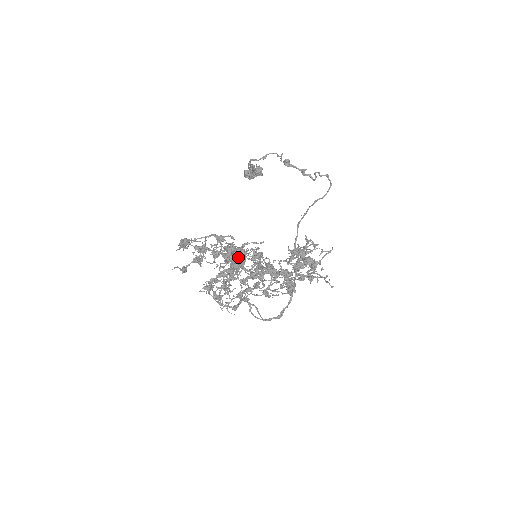
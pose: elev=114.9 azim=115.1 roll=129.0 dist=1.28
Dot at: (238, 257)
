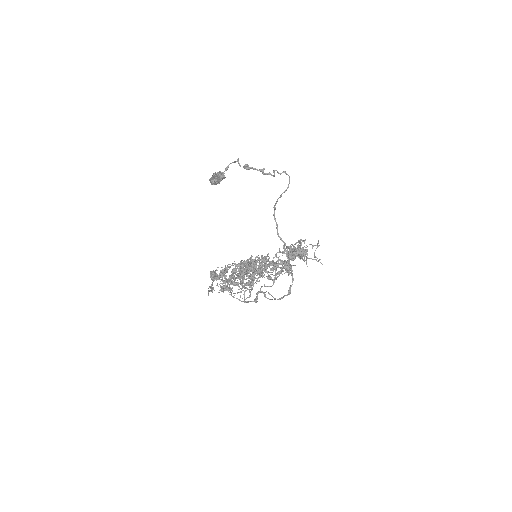
Dot at: occluded
